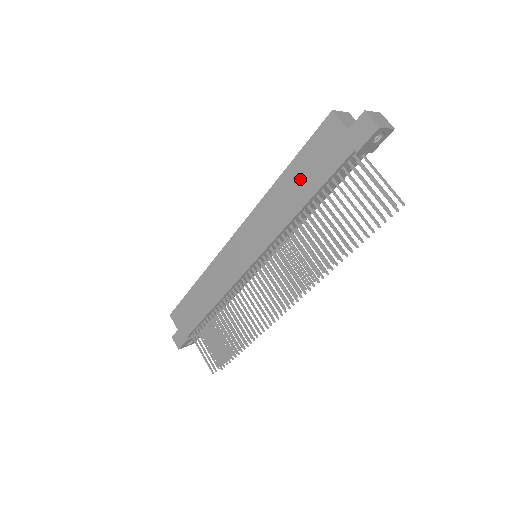
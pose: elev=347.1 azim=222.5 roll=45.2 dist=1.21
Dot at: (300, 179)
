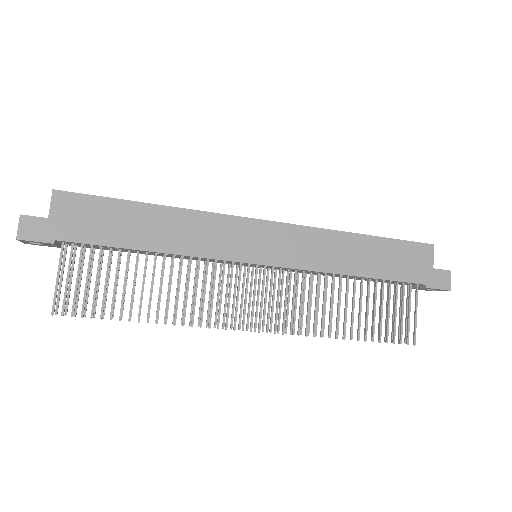
Dot at: (373, 255)
